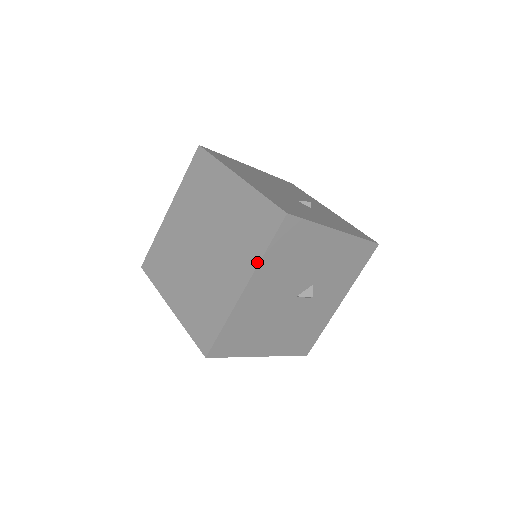
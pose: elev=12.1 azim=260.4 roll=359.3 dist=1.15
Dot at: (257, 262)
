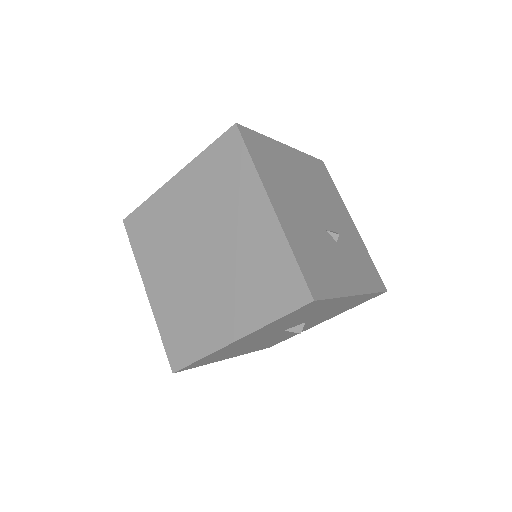
Dot at: (260, 325)
